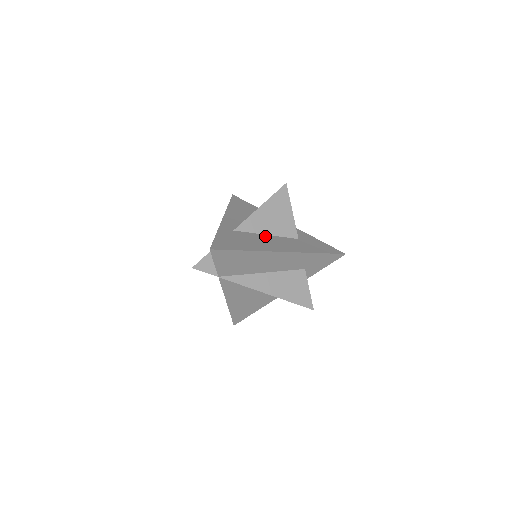
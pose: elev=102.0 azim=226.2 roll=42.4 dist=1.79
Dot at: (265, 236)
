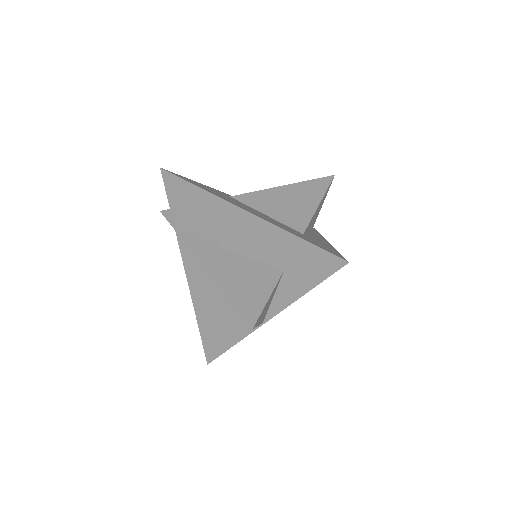
Dot at: (258, 211)
